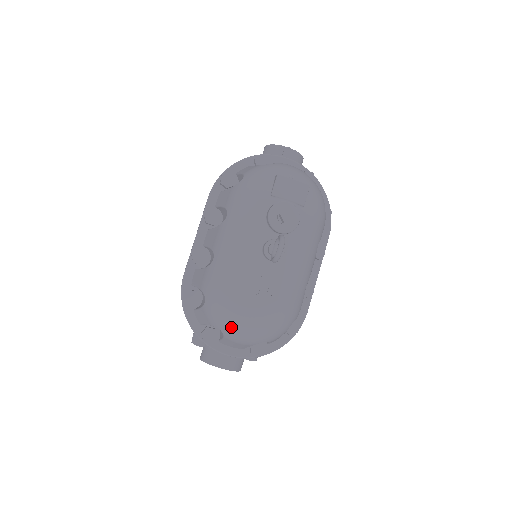
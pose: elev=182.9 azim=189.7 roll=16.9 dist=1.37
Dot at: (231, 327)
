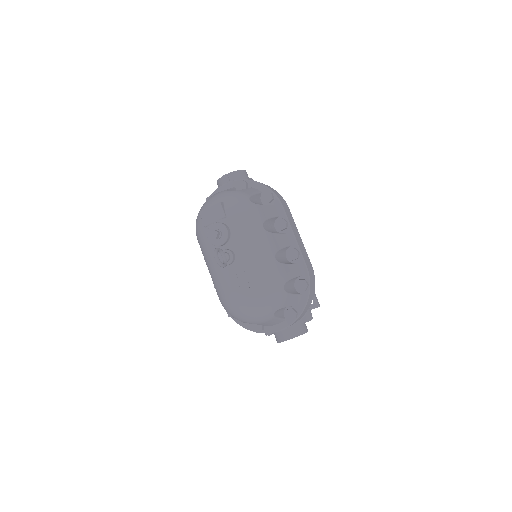
Dot at: (246, 317)
